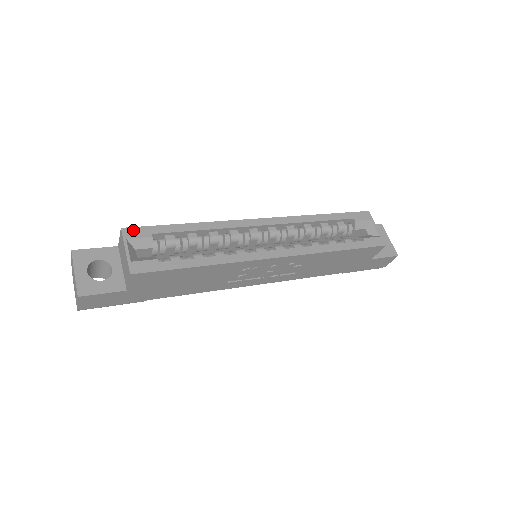
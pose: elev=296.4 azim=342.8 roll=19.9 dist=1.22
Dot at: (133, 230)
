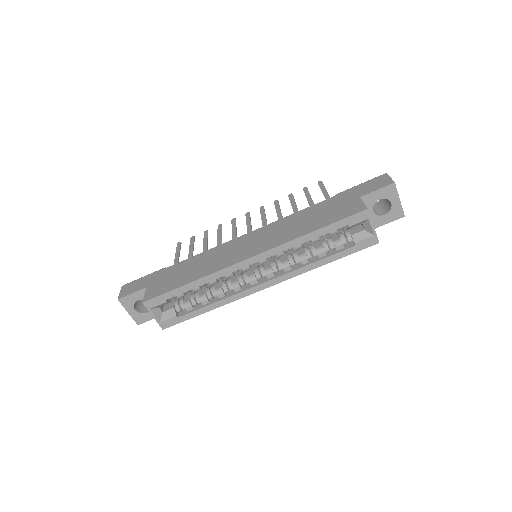
Dot at: (151, 302)
